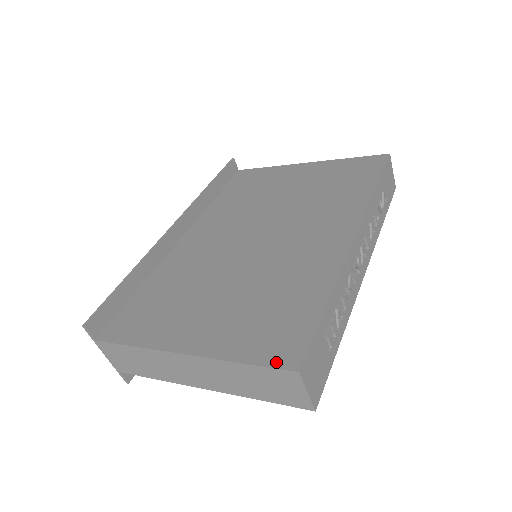
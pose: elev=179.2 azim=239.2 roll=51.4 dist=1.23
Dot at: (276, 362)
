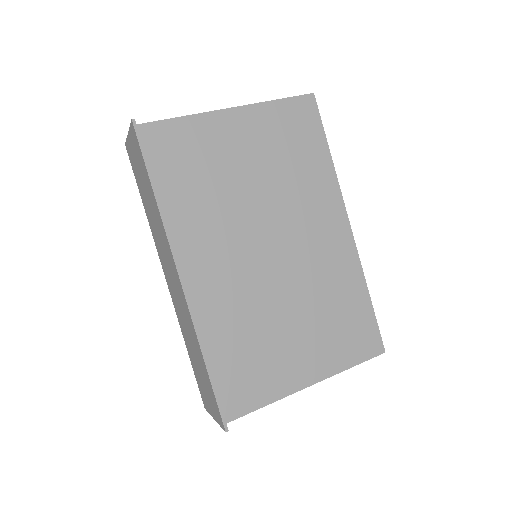
Dot at: (371, 354)
